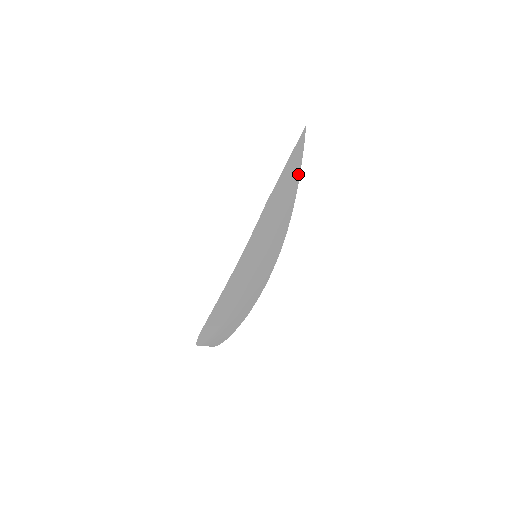
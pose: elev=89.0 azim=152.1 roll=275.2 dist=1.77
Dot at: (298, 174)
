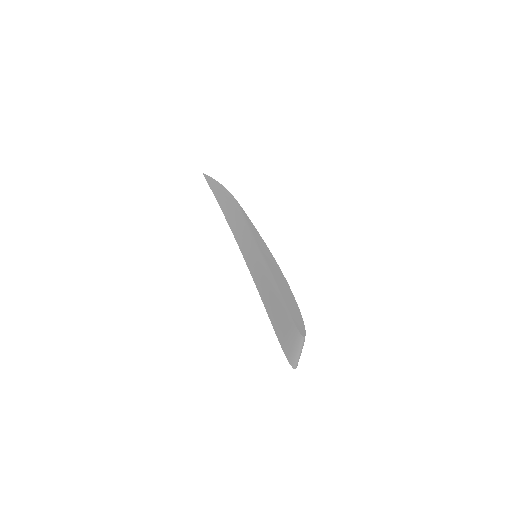
Dot at: occluded
